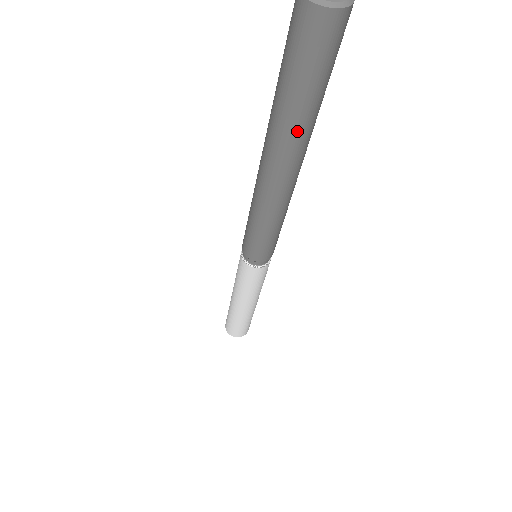
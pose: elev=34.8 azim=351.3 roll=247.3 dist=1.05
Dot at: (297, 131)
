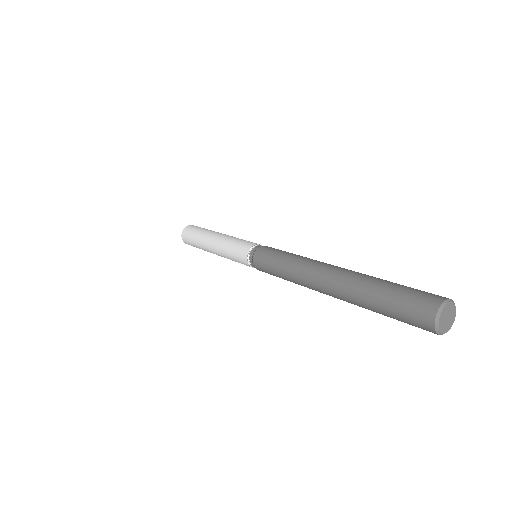
Dot at: occluded
